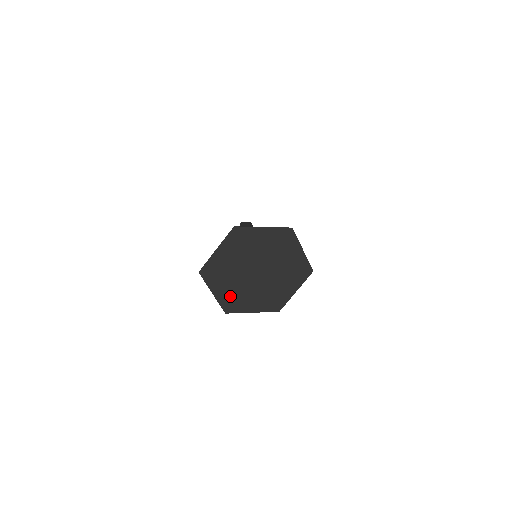
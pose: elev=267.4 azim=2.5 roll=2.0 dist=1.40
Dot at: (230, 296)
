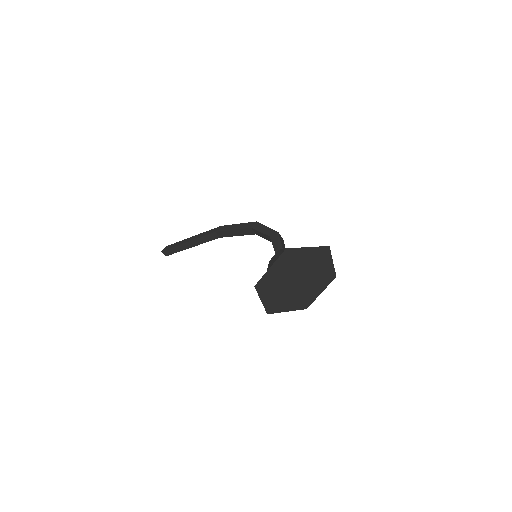
Dot at: (271, 279)
